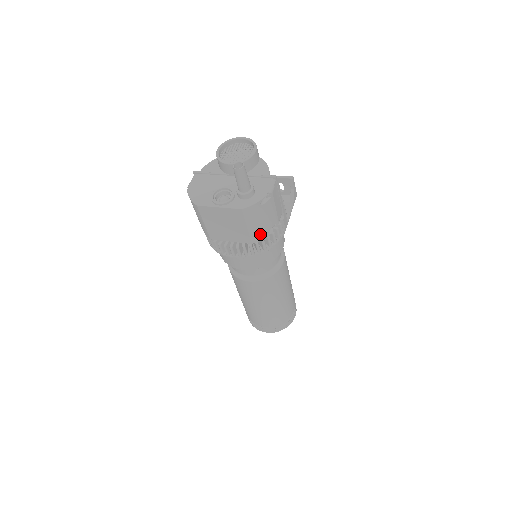
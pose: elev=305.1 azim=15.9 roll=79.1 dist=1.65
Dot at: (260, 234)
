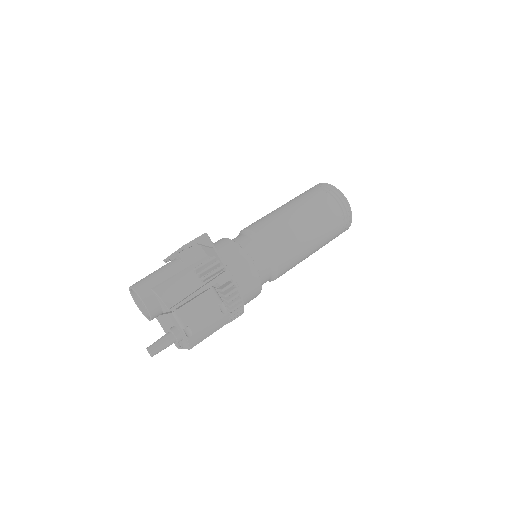
Dot at: (222, 321)
